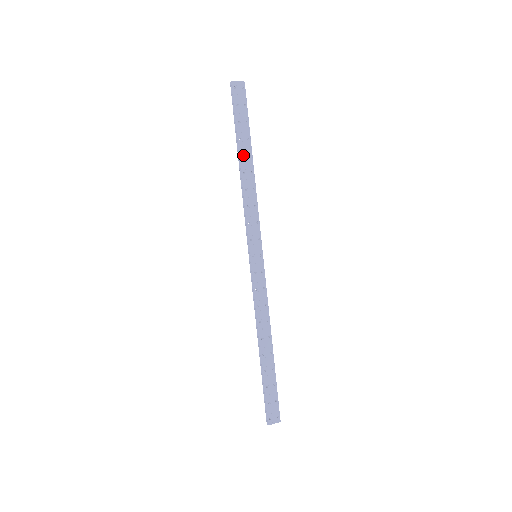
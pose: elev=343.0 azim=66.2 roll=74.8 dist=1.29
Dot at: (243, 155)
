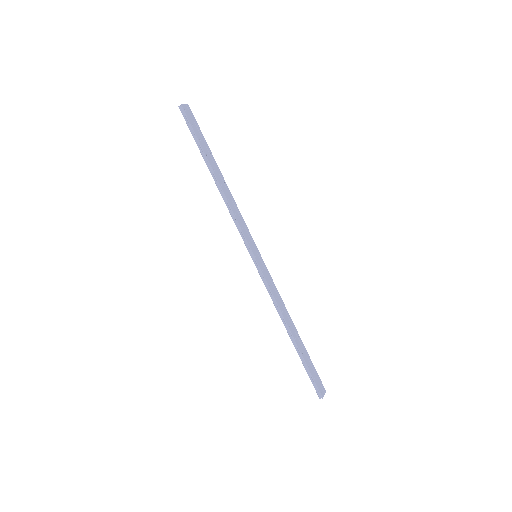
Dot at: (214, 169)
